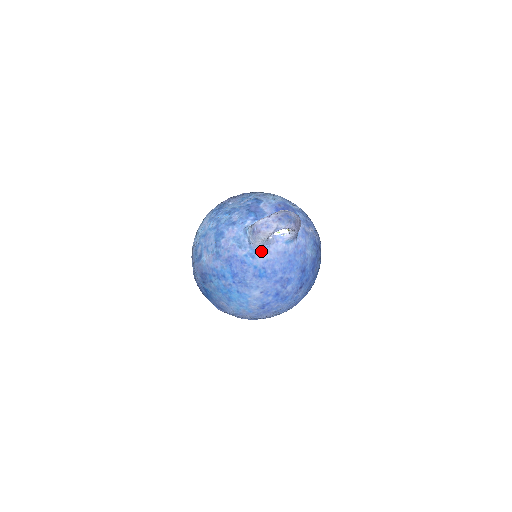
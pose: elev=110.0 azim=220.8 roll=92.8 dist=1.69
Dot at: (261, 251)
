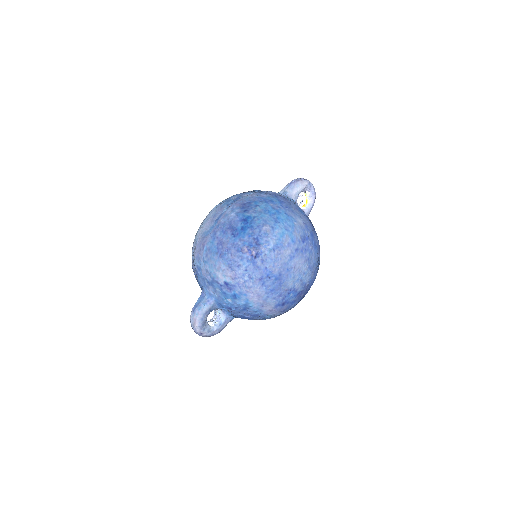
Dot at: (294, 202)
